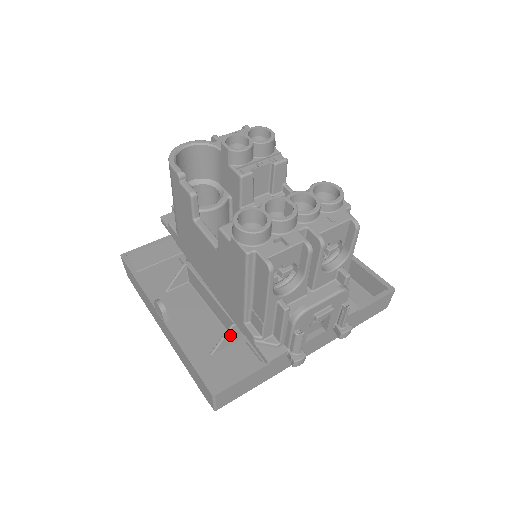
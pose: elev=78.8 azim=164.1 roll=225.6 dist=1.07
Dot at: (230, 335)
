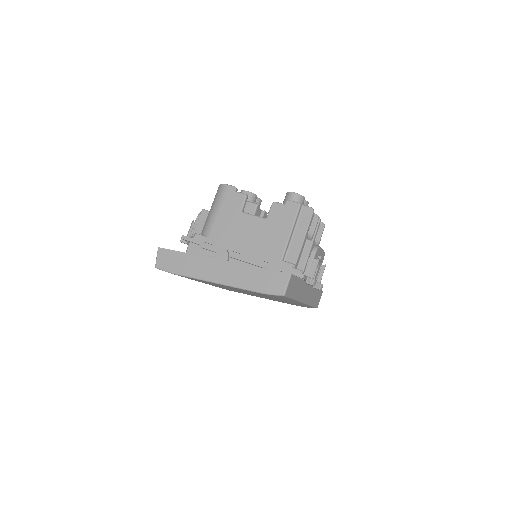
Dot at: occluded
